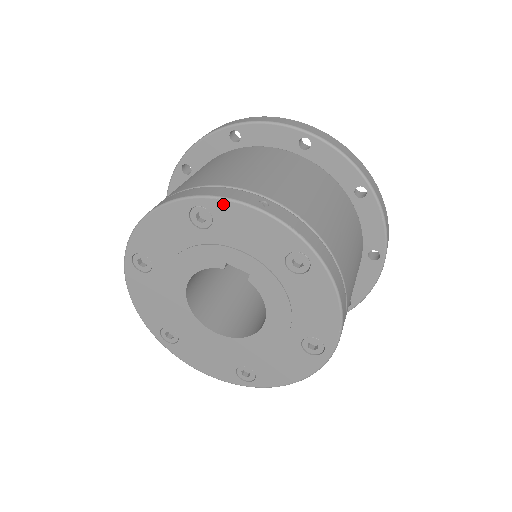
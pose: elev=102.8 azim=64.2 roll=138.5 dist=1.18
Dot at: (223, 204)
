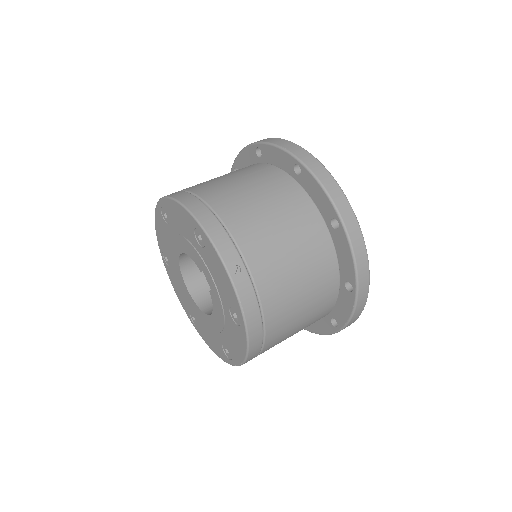
Dot at: (212, 248)
